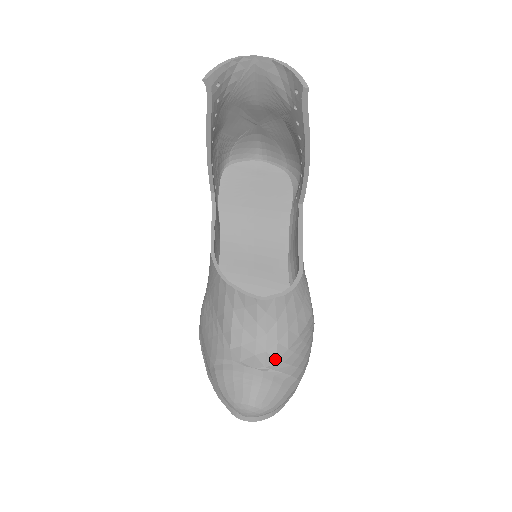
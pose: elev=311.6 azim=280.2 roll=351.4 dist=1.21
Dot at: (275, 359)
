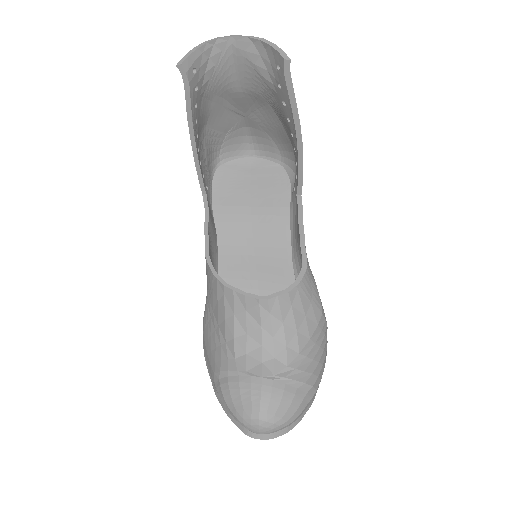
Dot at: (285, 365)
